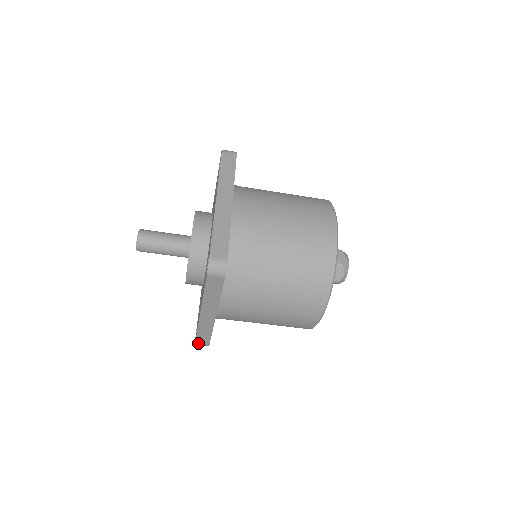
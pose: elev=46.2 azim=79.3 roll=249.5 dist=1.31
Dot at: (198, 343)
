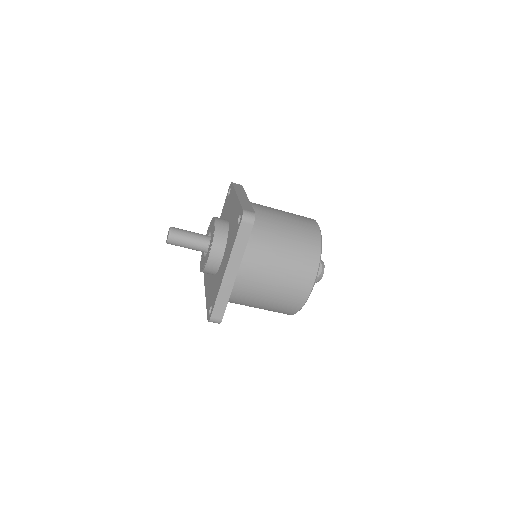
Dot at: (213, 317)
